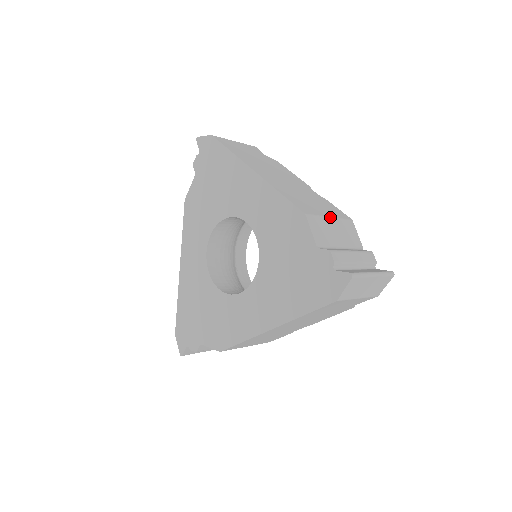
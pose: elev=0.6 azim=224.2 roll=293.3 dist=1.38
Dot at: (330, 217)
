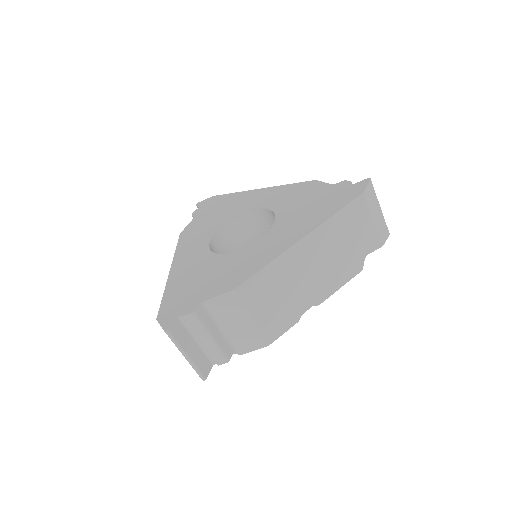
Dot at: occluded
